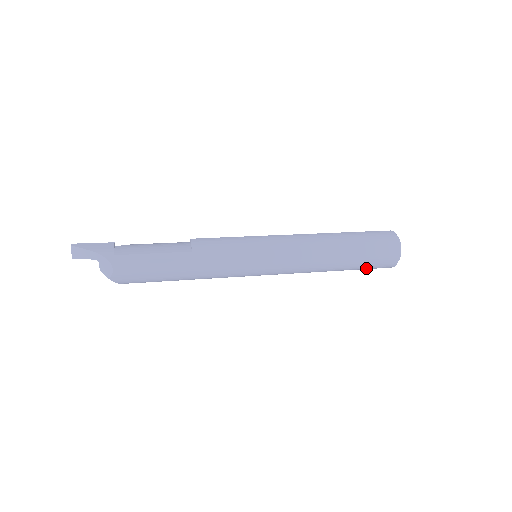
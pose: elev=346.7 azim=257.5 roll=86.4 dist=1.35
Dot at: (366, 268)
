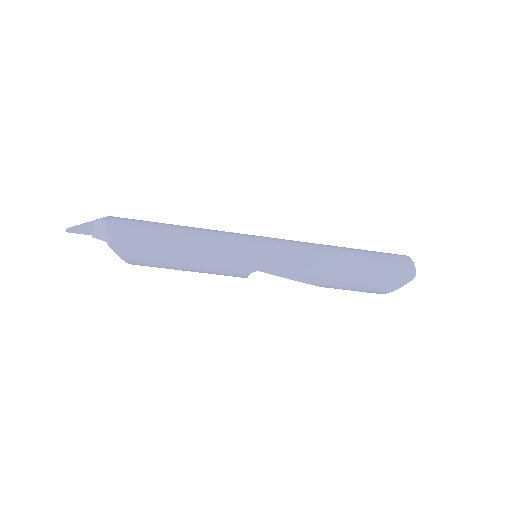
Dot at: (382, 264)
